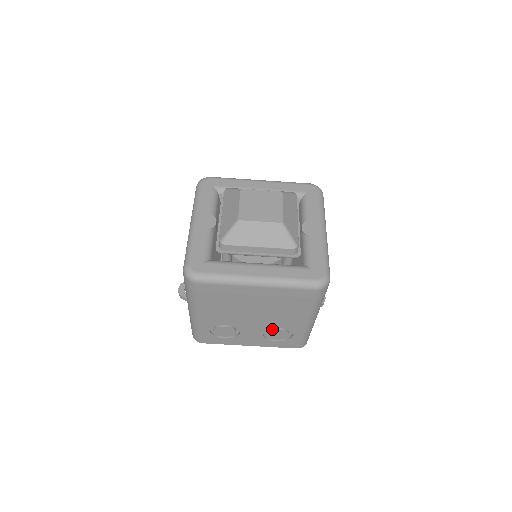
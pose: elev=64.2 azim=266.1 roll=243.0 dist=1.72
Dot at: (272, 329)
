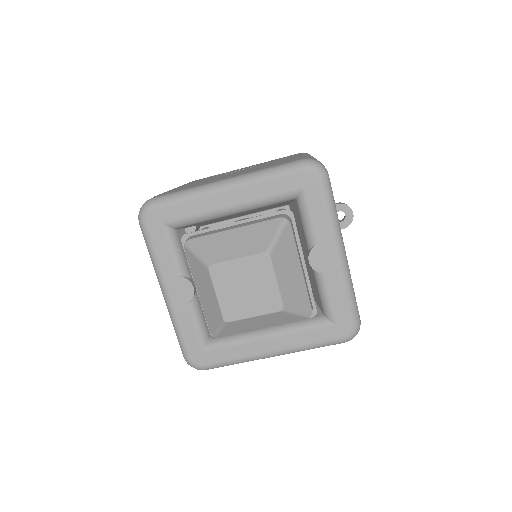
Dot at: occluded
